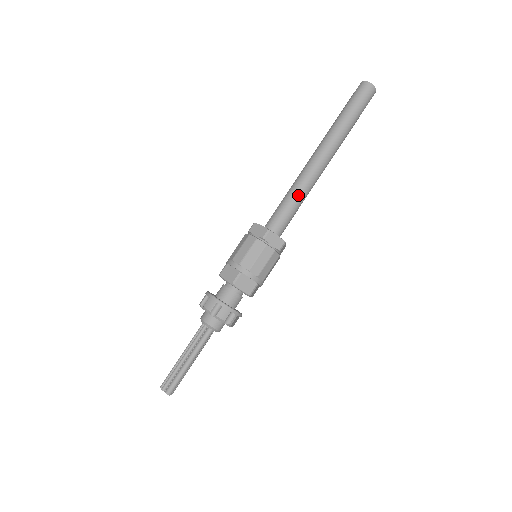
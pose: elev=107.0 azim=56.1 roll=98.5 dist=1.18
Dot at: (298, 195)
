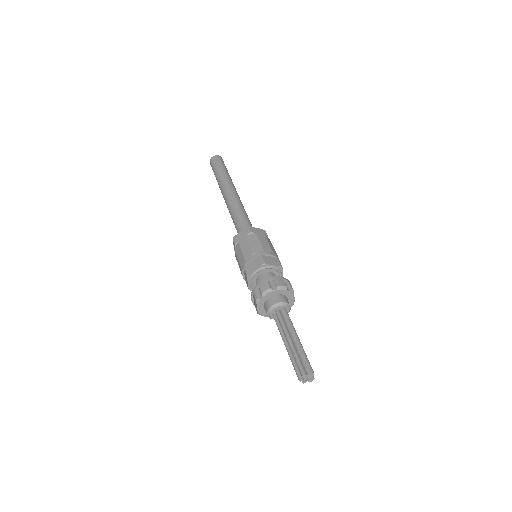
Dot at: (241, 211)
